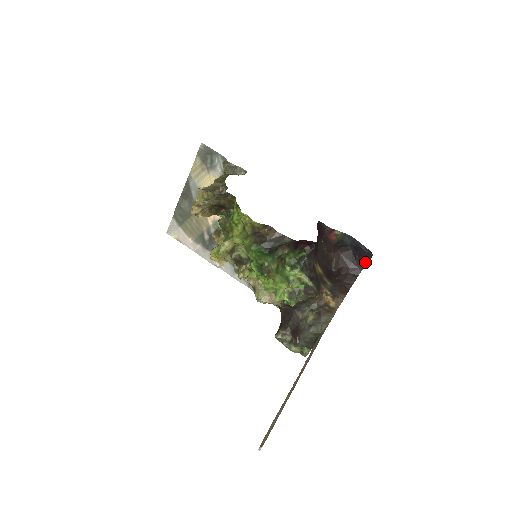
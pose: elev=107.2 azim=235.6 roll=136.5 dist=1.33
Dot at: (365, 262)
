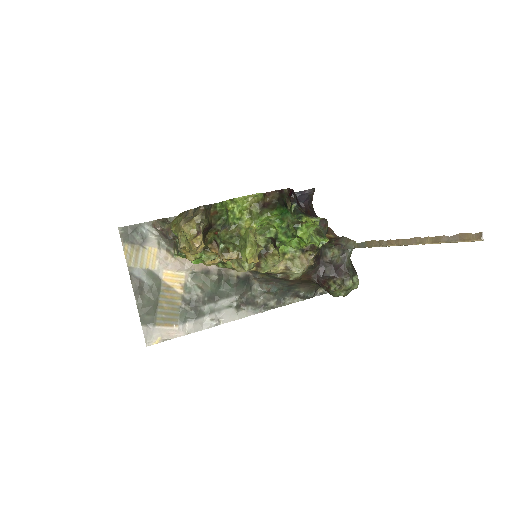
Dot at: (311, 203)
